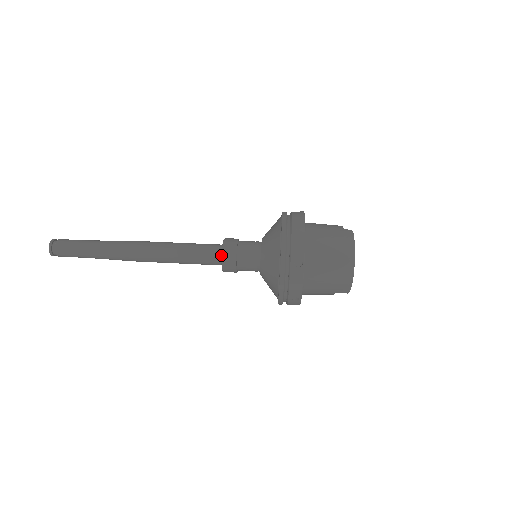
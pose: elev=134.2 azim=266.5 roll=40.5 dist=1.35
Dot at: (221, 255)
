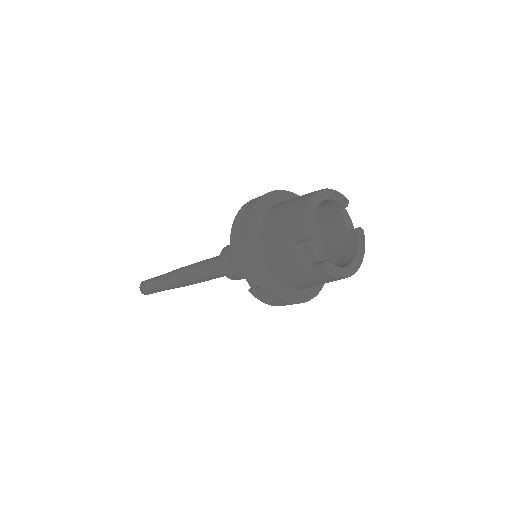
Dot at: occluded
